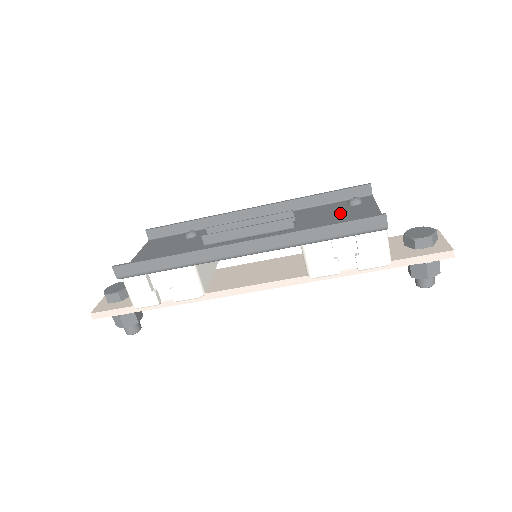
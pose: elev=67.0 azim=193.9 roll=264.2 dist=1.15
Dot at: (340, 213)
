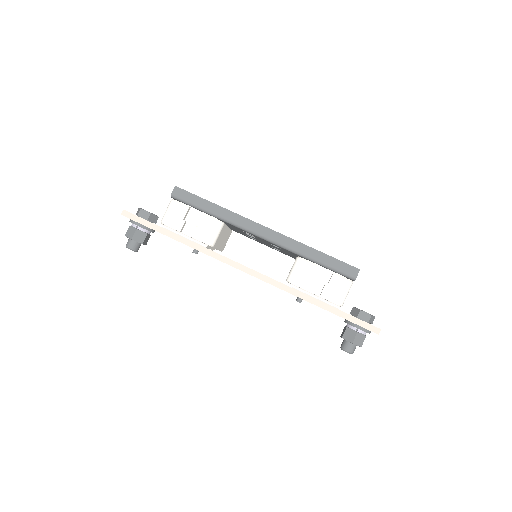
Dot at: occluded
